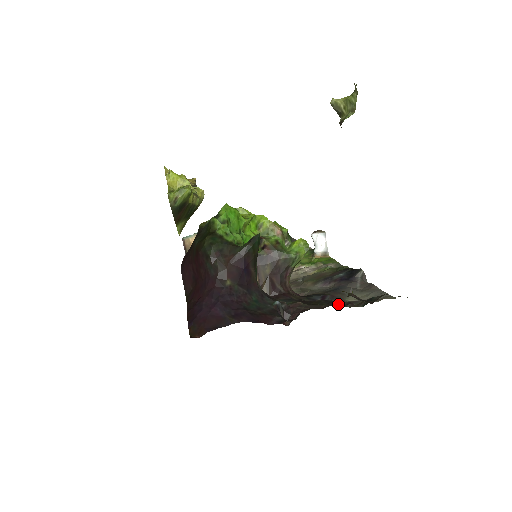
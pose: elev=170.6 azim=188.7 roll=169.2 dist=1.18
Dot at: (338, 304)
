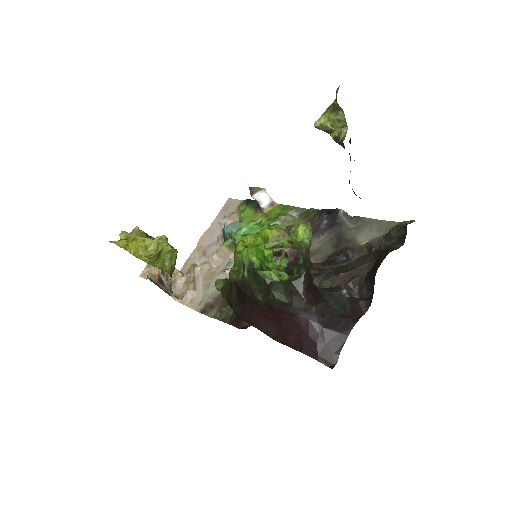
Dot at: (362, 253)
